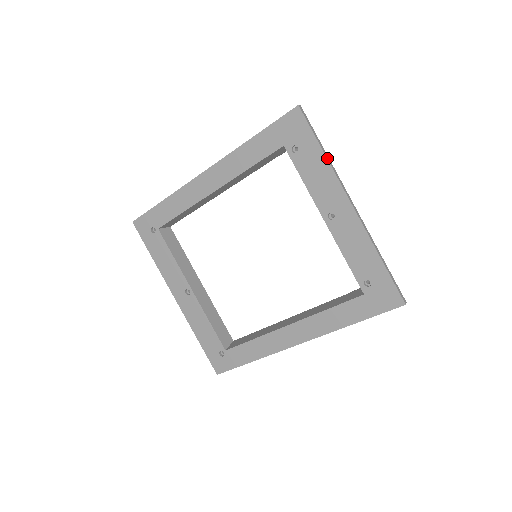
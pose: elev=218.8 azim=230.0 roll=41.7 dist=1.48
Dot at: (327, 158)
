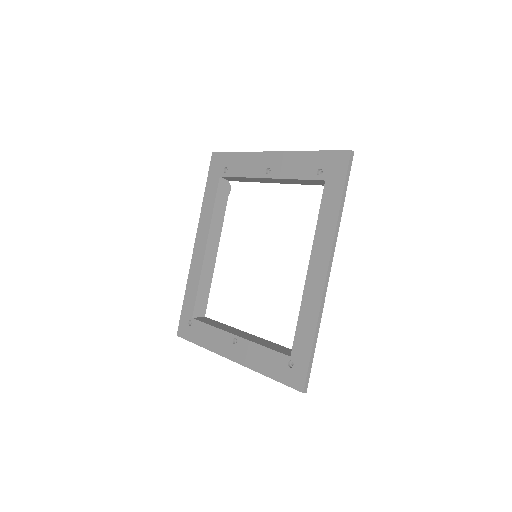
Dot at: (242, 152)
